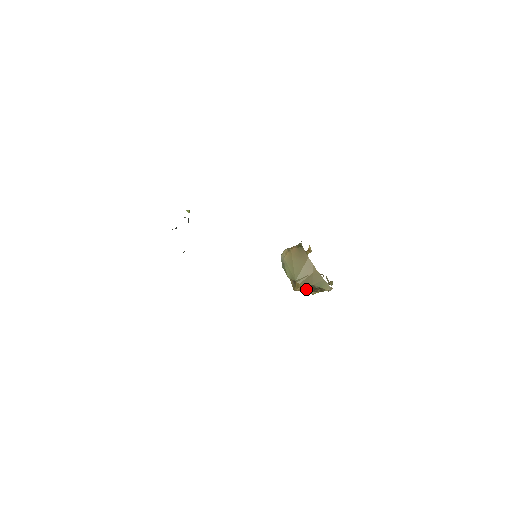
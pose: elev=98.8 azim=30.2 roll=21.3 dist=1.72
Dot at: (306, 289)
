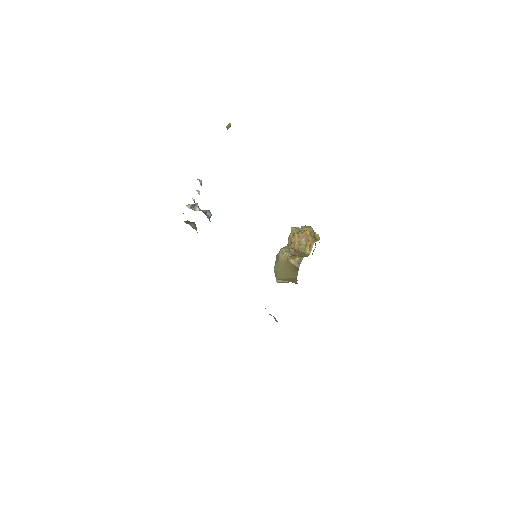
Dot at: occluded
